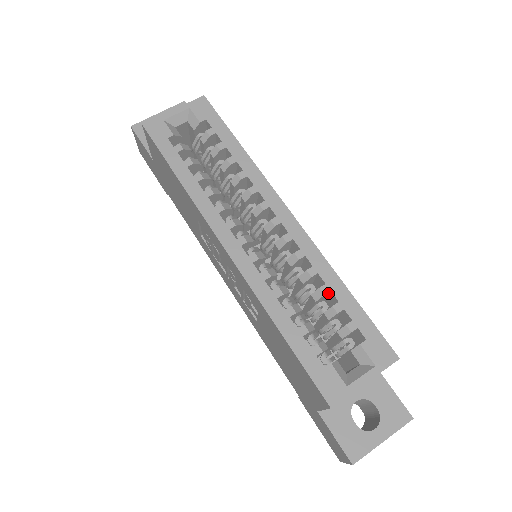
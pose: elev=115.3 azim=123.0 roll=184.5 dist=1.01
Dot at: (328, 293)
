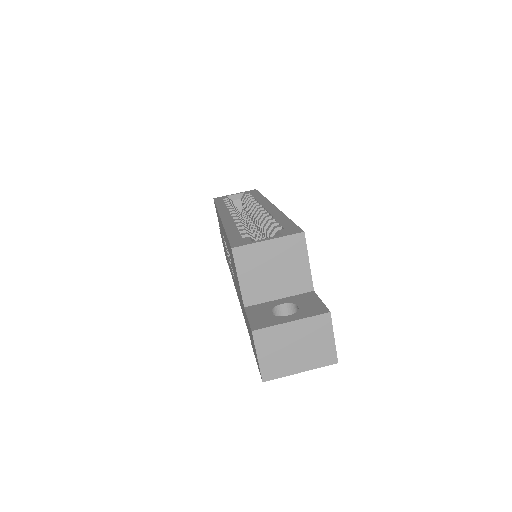
Dot at: occluded
